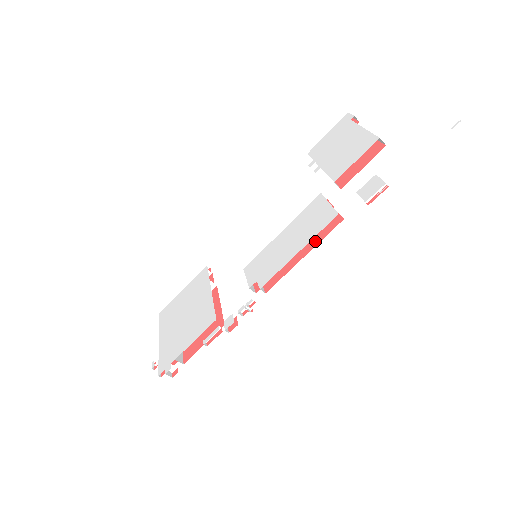
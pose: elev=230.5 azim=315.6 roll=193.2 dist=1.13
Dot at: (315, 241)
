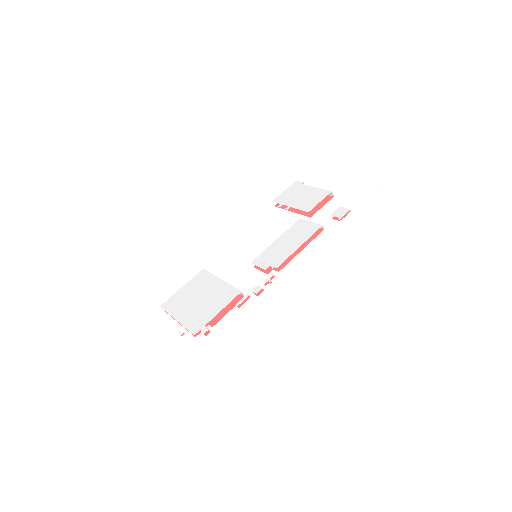
Dot at: (307, 241)
